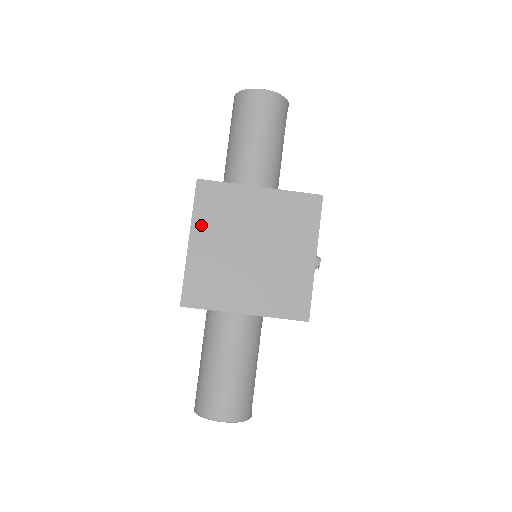
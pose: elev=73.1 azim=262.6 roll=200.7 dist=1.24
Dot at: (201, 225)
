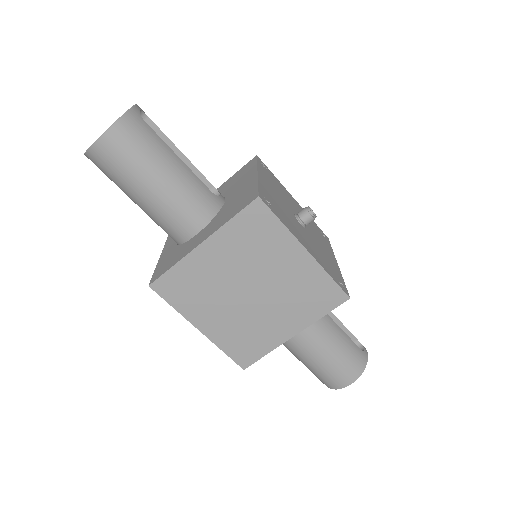
Dot at: (193, 312)
